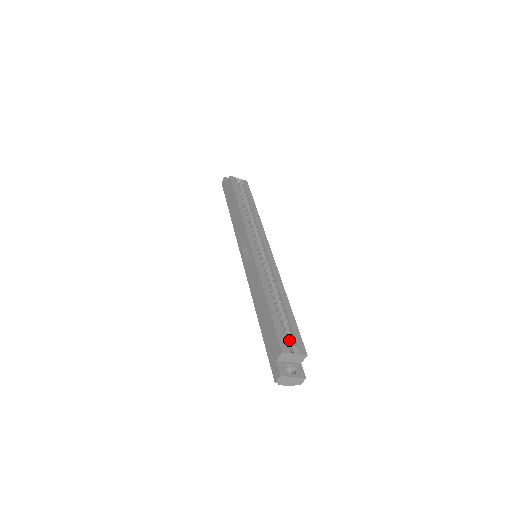
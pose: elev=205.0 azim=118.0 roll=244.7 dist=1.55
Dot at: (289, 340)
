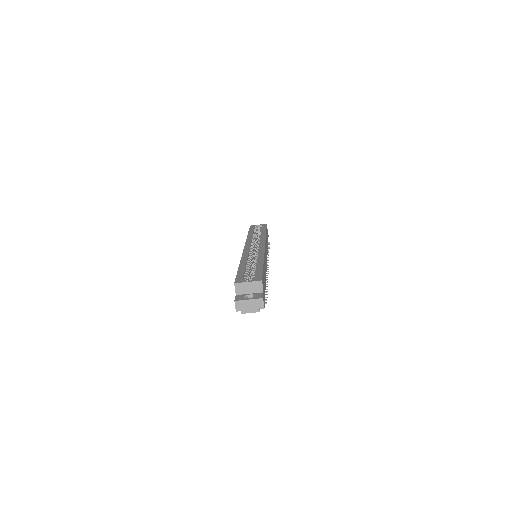
Dot at: (251, 279)
